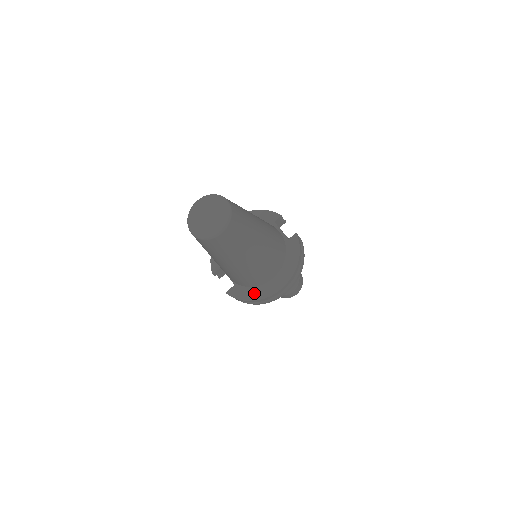
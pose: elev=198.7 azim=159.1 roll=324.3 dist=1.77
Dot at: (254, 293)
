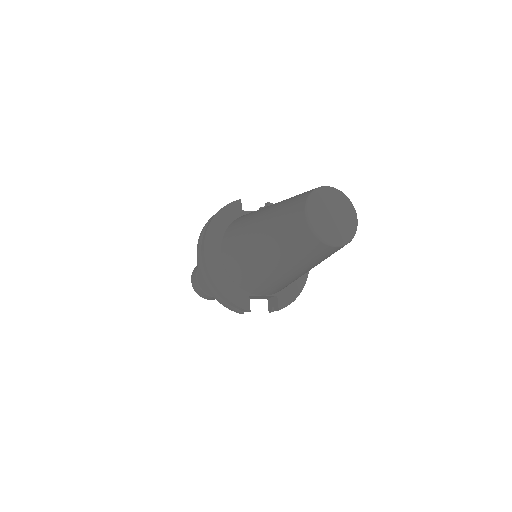
Dot at: (297, 282)
